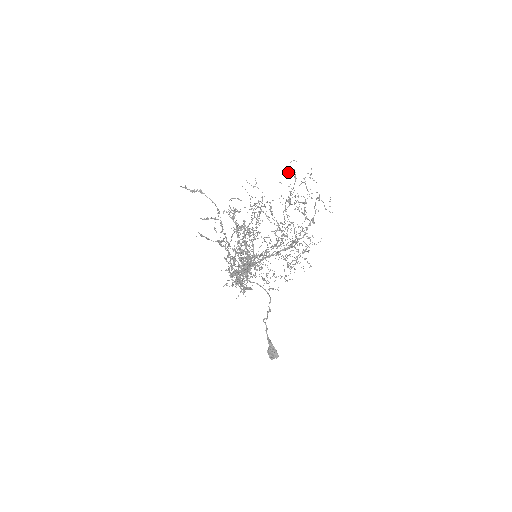
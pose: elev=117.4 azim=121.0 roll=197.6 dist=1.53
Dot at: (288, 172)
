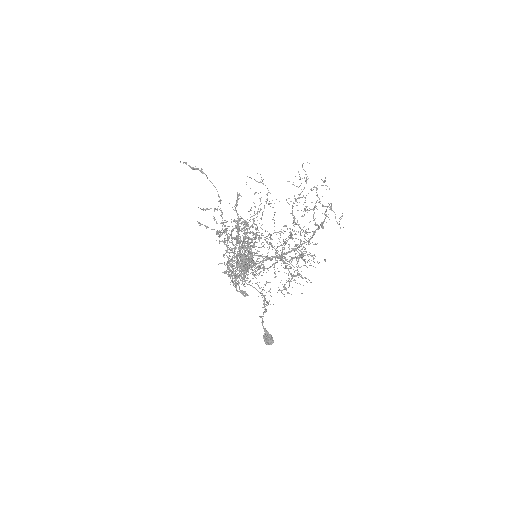
Dot at: occluded
